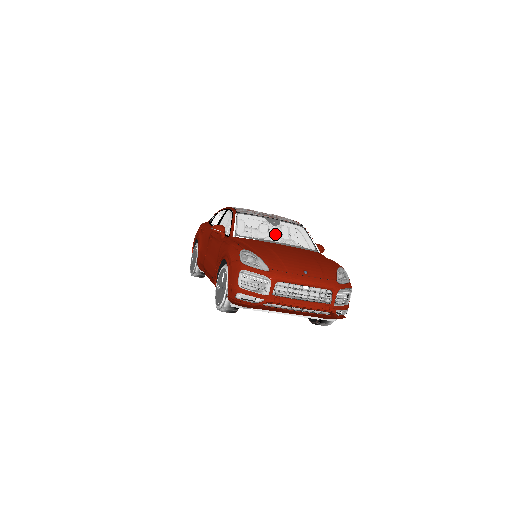
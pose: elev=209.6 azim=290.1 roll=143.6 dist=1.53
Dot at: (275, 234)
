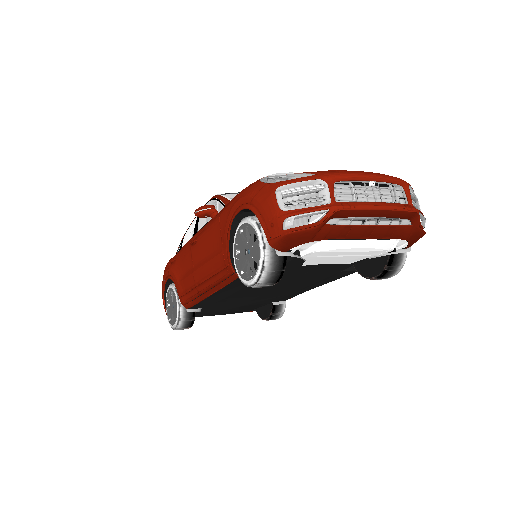
Dot at: occluded
